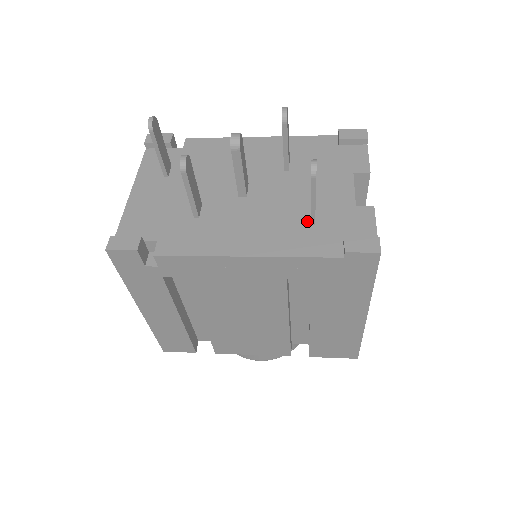
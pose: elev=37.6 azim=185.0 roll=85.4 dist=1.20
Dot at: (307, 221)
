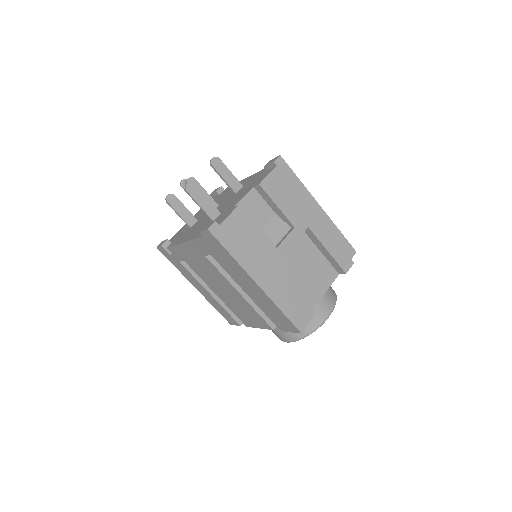
Dot at: (213, 220)
